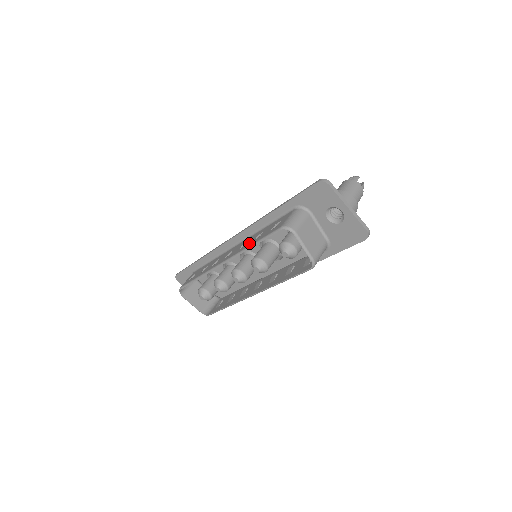
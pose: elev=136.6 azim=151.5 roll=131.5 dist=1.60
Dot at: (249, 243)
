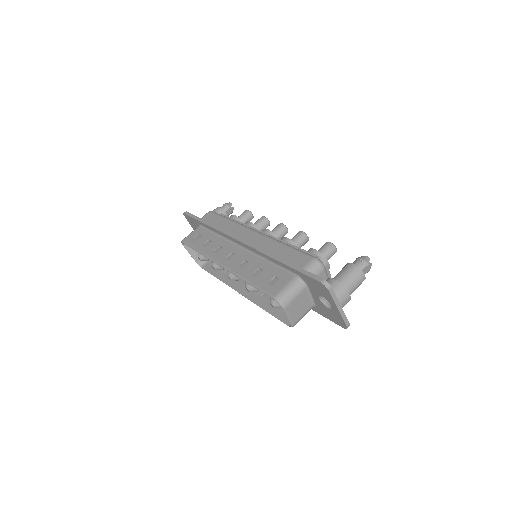
Dot at: (247, 272)
